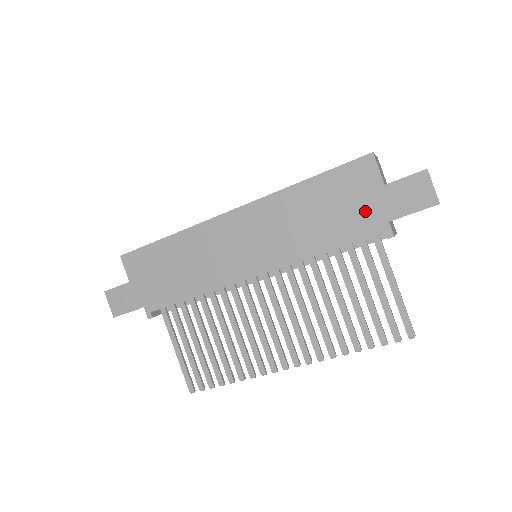
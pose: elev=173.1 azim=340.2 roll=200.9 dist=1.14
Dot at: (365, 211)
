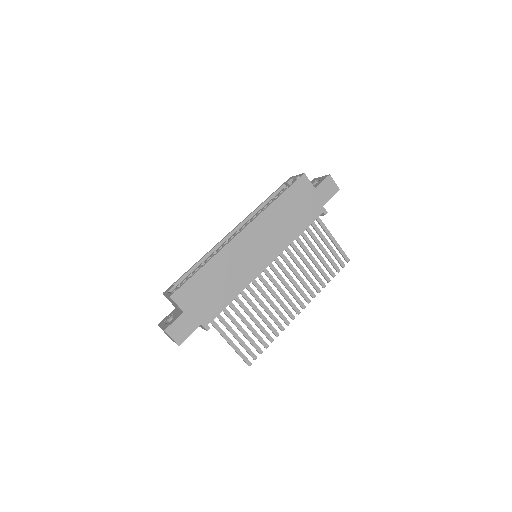
Dot at: (311, 205)
